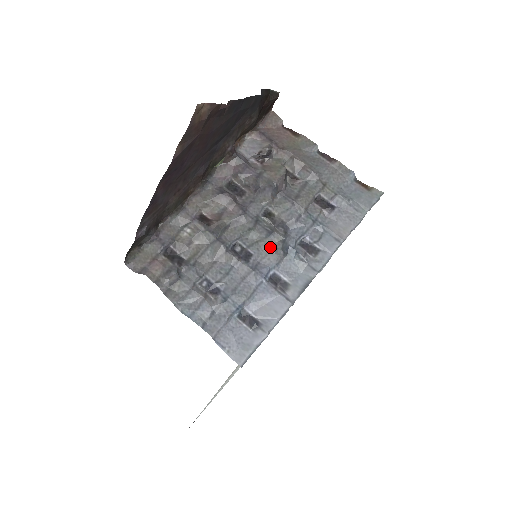
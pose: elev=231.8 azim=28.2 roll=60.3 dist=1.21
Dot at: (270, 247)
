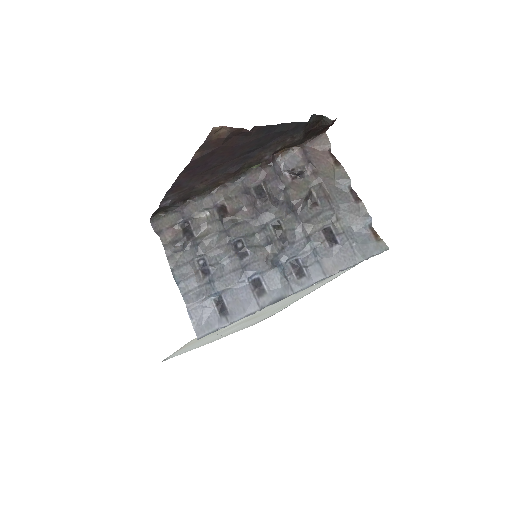
Dot at: (264, 255)
